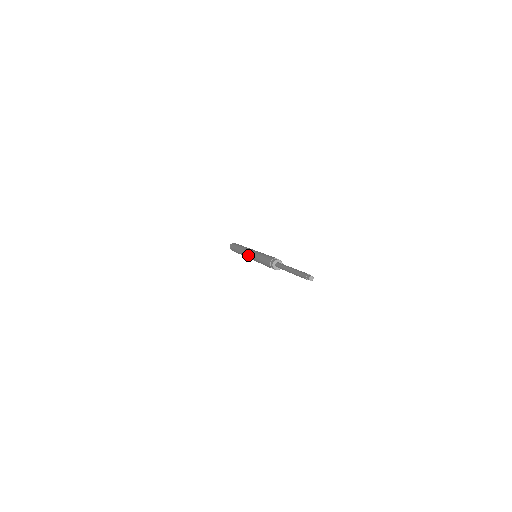
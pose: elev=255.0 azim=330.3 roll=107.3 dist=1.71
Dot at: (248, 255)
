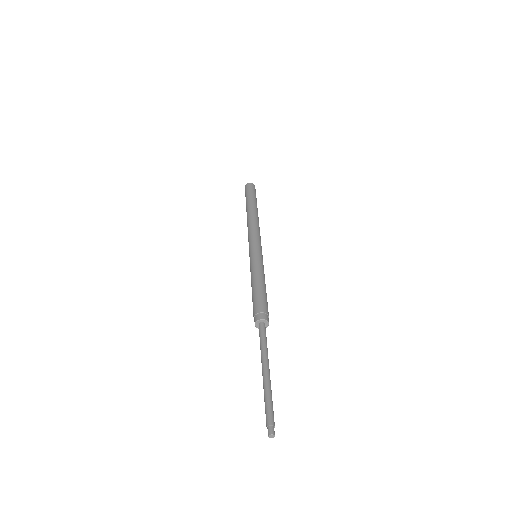
Dot at: (249, 245)
